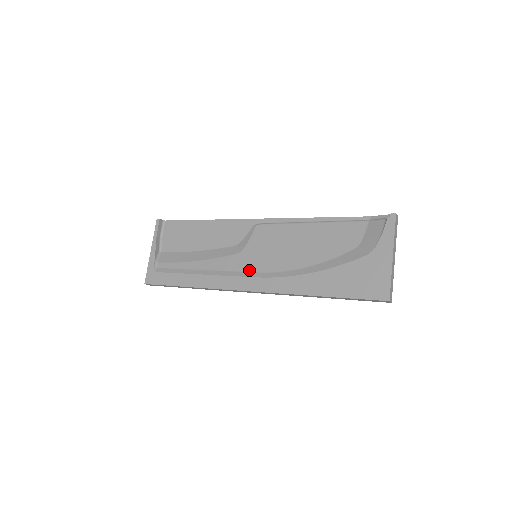
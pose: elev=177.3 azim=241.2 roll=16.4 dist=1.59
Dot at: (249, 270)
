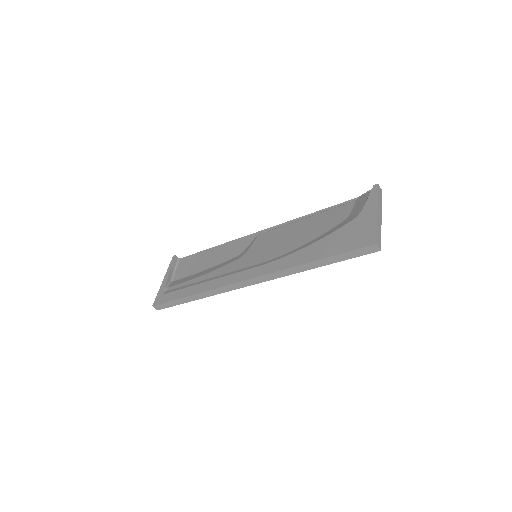
Dot at: (248, 266)
